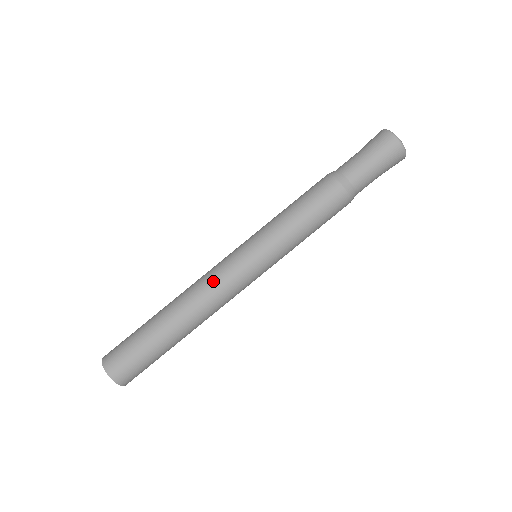
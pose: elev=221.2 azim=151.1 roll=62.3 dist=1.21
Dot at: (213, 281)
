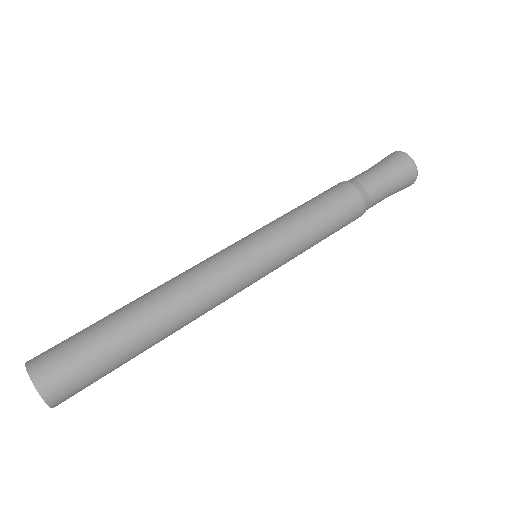
Dot at: (220, 296)
